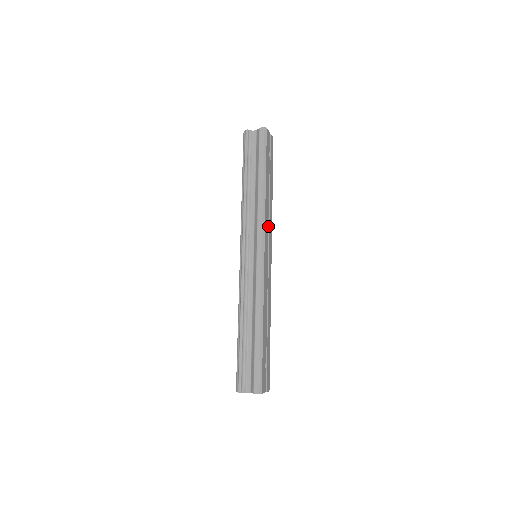
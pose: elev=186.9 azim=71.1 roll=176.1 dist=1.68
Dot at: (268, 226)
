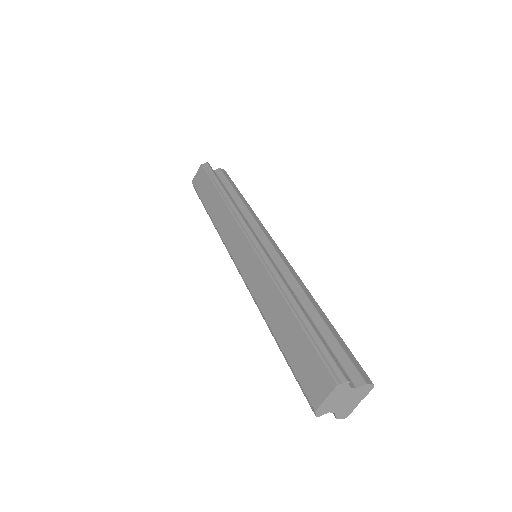
Dot at: occluded
